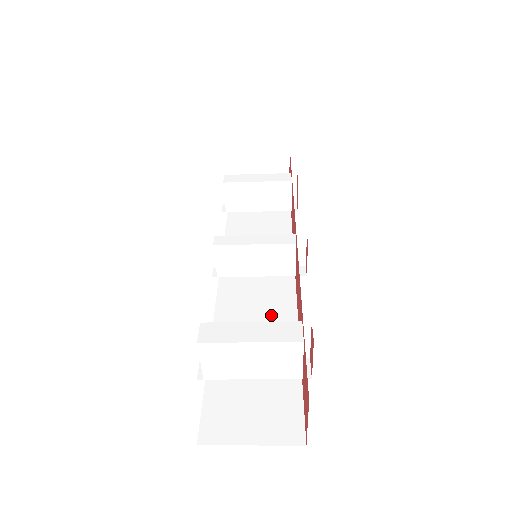
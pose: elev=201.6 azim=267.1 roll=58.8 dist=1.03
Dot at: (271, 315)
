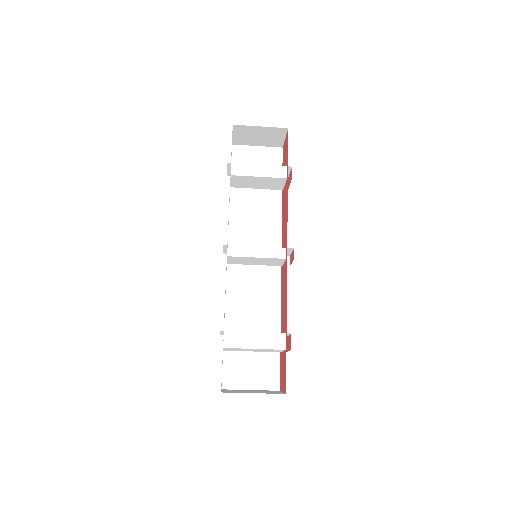
Dot at: (263, 297)
